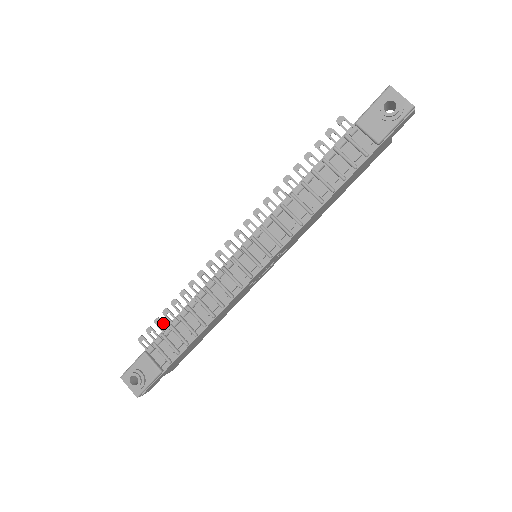
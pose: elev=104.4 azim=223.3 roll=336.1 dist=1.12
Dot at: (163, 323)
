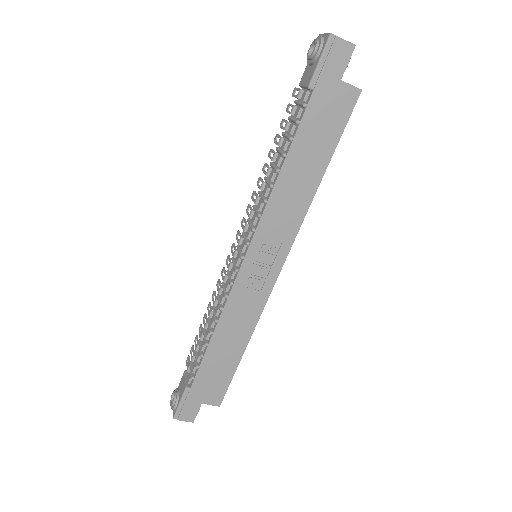
Dot at: (197, 339)
